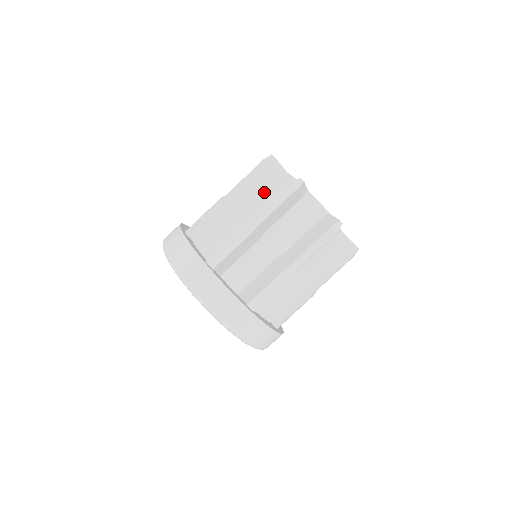
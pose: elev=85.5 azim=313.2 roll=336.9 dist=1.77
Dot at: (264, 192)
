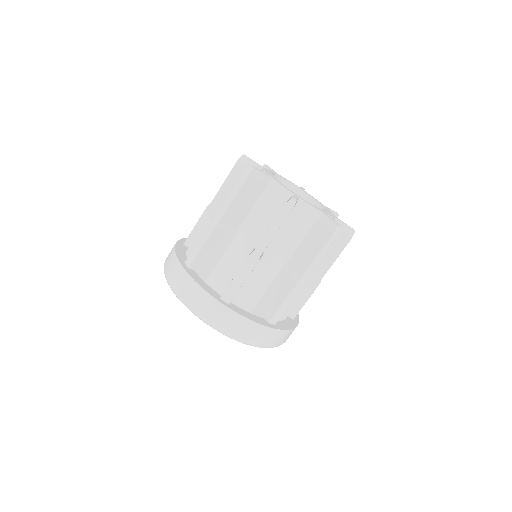
Dot at: (281, 226)
